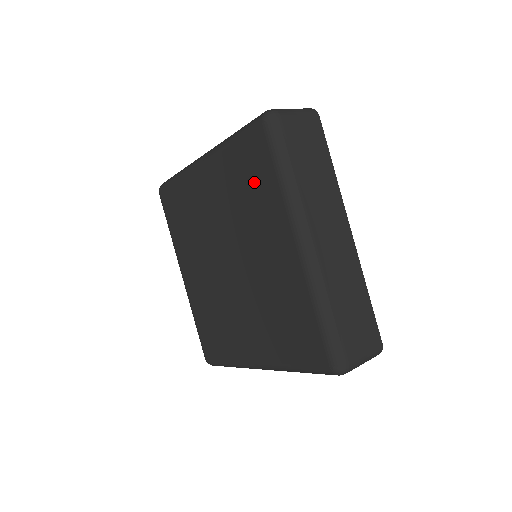
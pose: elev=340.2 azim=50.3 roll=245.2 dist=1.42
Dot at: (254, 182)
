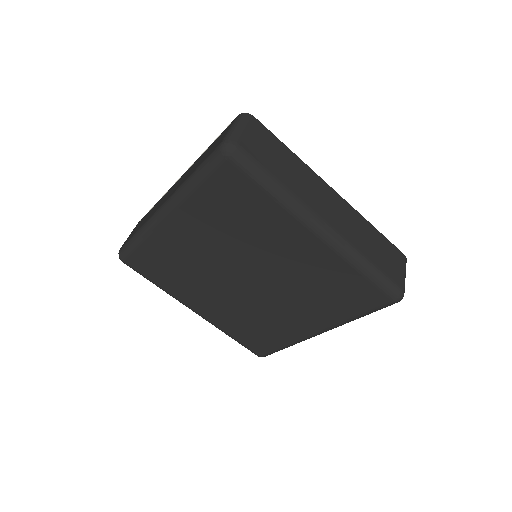
Dot at: (242, 208)
